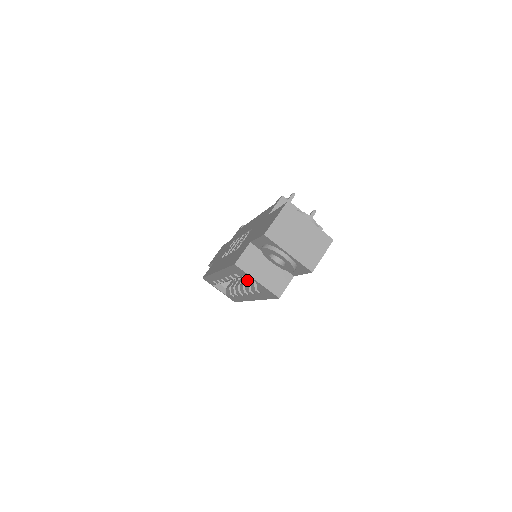
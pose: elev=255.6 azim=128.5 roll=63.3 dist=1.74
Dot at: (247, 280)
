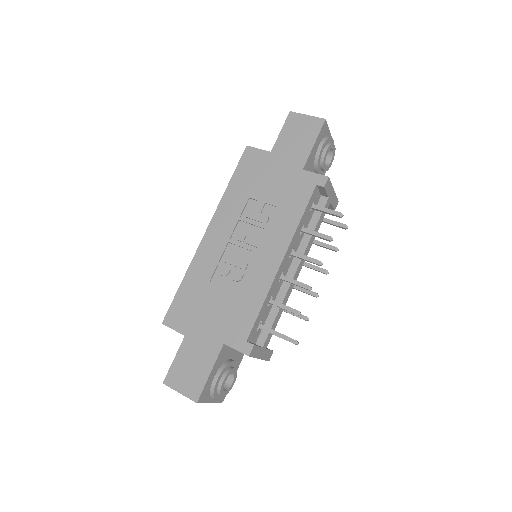
Dot at: occluded
